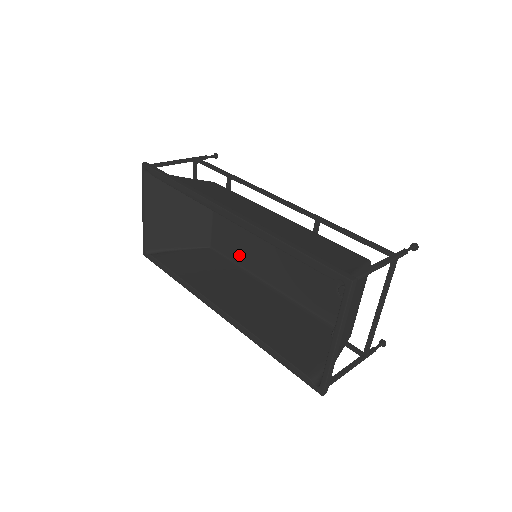
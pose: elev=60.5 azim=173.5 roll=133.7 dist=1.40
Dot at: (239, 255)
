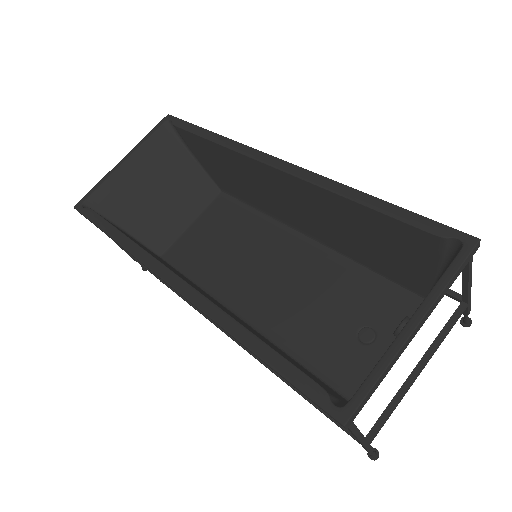
Dot at: (205, 272)
